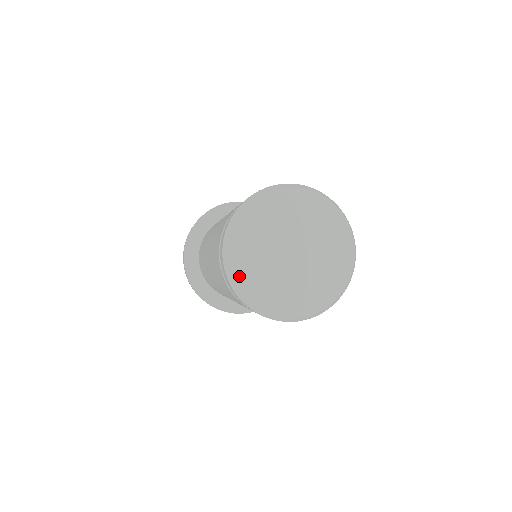
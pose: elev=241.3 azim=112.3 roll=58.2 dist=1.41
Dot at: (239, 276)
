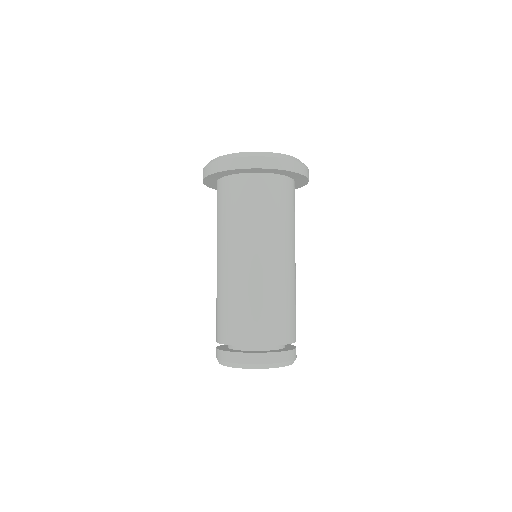
Dot at: occluded
